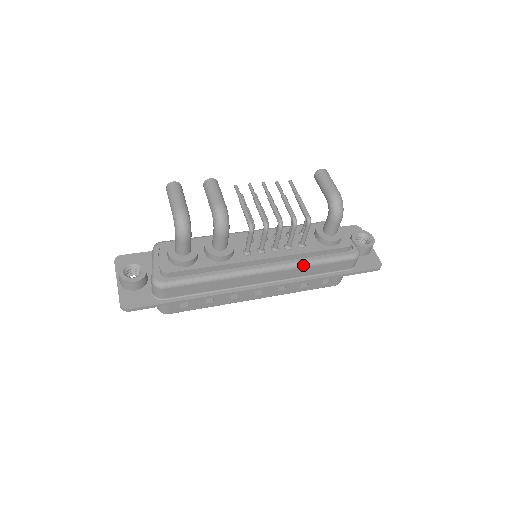
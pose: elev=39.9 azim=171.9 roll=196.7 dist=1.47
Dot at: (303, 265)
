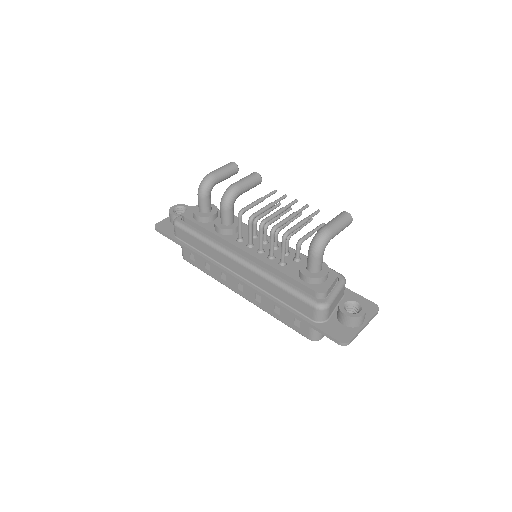
Dot at: (267, 277)
